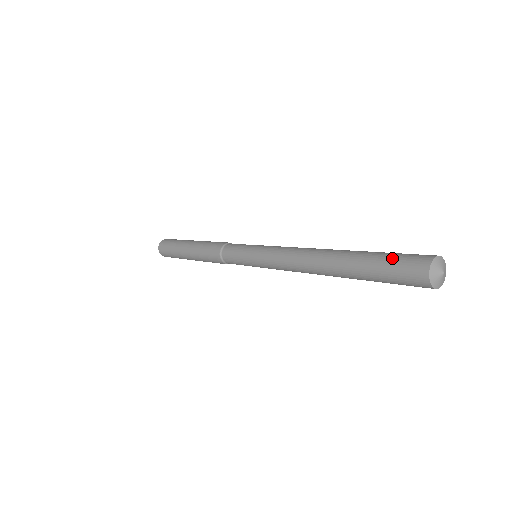
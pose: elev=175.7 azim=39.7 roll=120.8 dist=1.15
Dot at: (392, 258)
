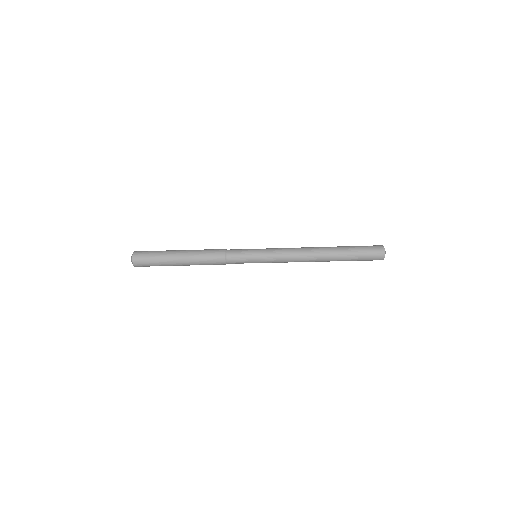
Dot at: (363, 246)
